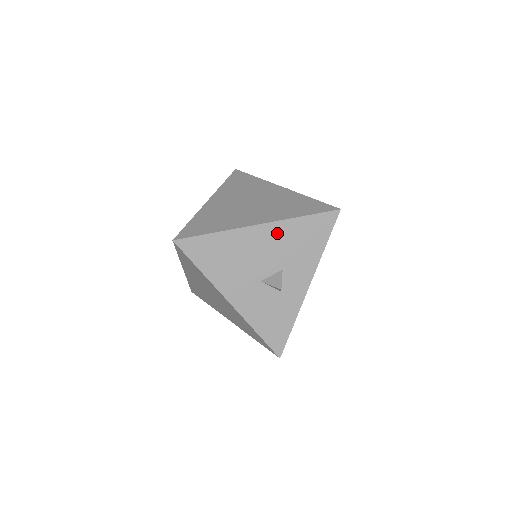
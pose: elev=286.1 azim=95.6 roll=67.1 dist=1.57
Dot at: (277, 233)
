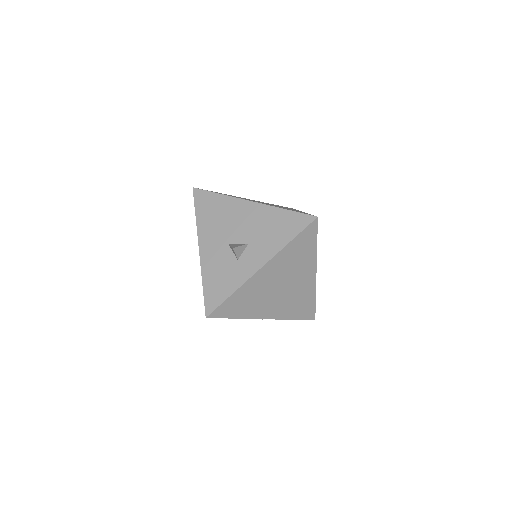
Dot at: (260, 213)
